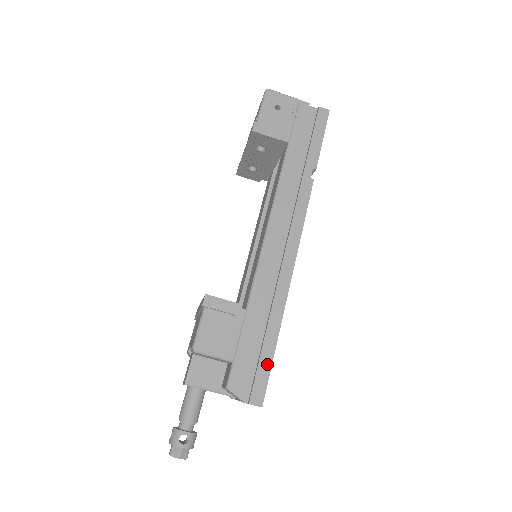
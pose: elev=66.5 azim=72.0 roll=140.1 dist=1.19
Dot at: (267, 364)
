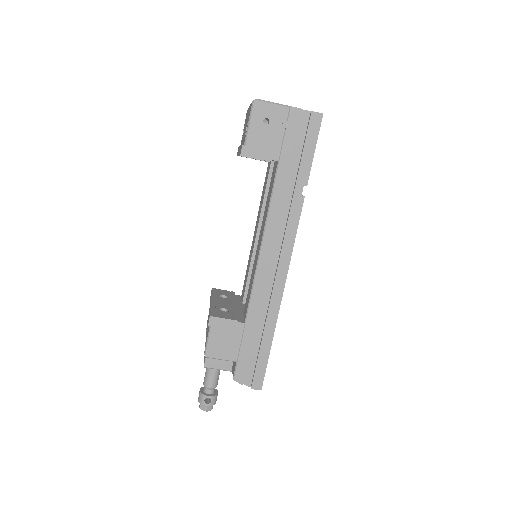
Dot at: (264, 361)
